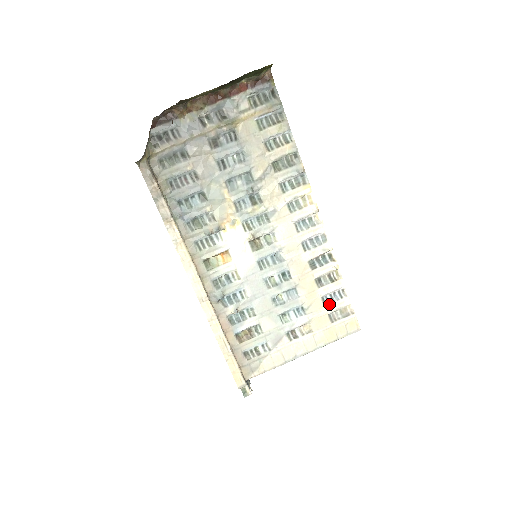
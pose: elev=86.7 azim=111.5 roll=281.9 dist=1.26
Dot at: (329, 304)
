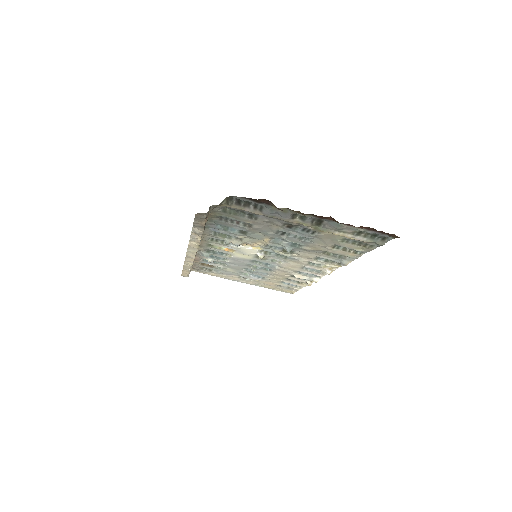
Dot at: (284, 284)
